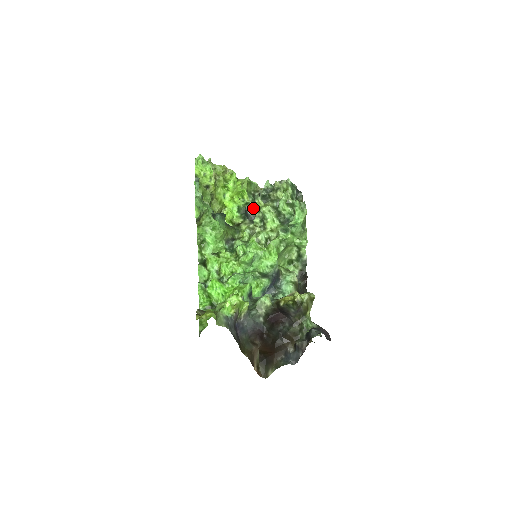
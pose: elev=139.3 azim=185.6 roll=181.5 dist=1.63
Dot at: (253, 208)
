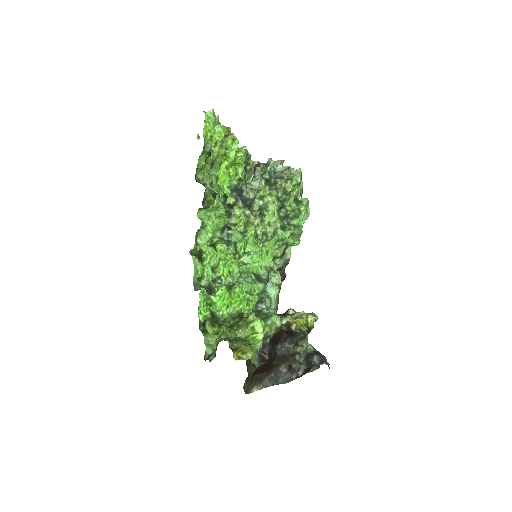
Dot at: (249, 189)
